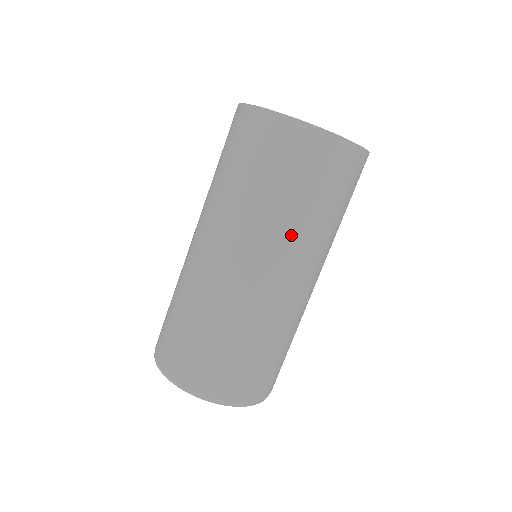
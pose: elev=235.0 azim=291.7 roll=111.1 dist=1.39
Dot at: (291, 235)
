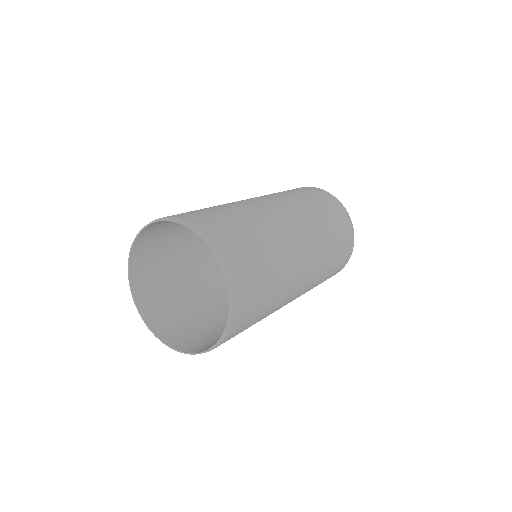
Dot at: (317, 226)
